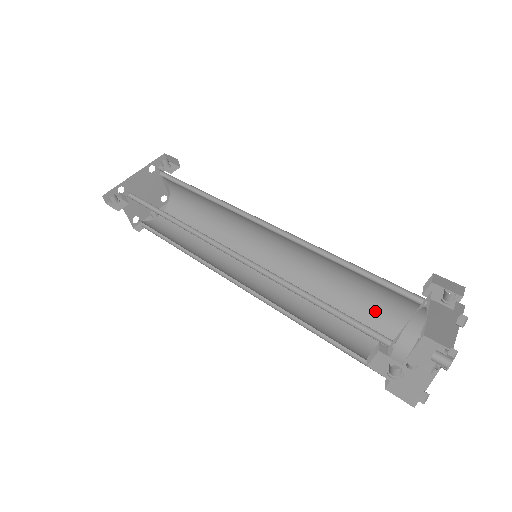
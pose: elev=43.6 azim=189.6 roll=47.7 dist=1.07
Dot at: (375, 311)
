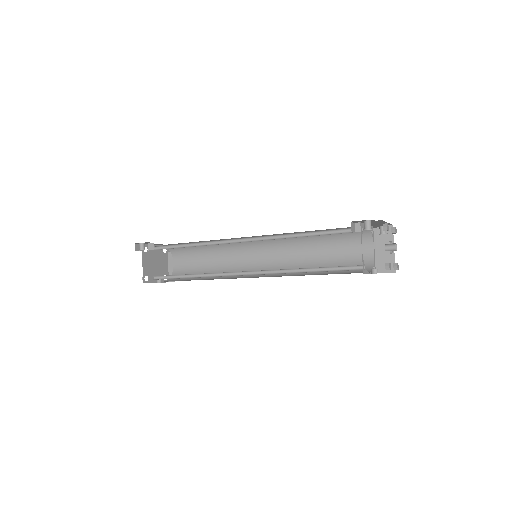
Dot at: occluded
